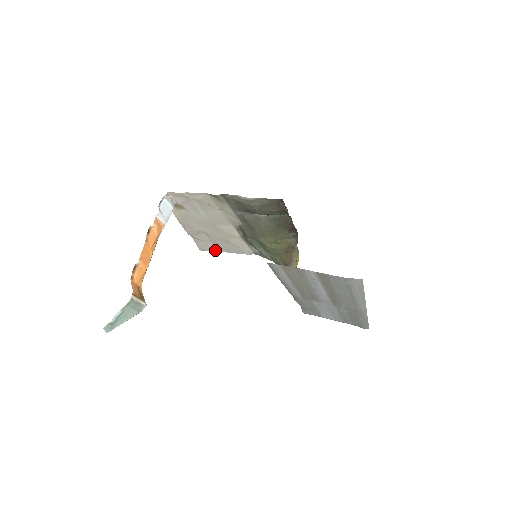
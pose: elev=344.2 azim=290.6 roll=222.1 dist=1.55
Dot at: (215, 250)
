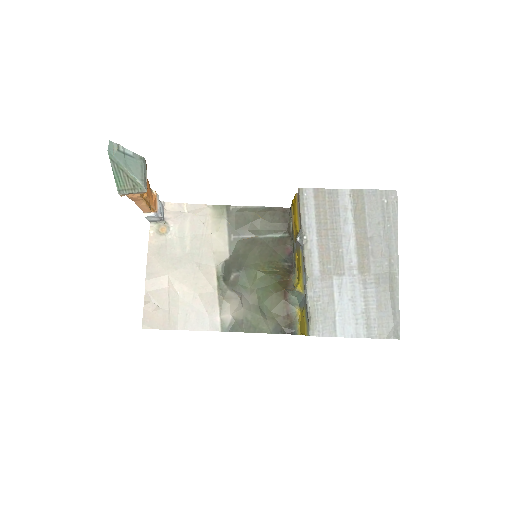
Dot at: (166, 326)
